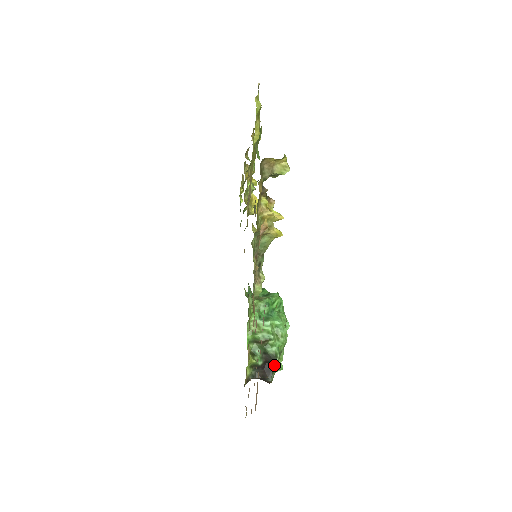
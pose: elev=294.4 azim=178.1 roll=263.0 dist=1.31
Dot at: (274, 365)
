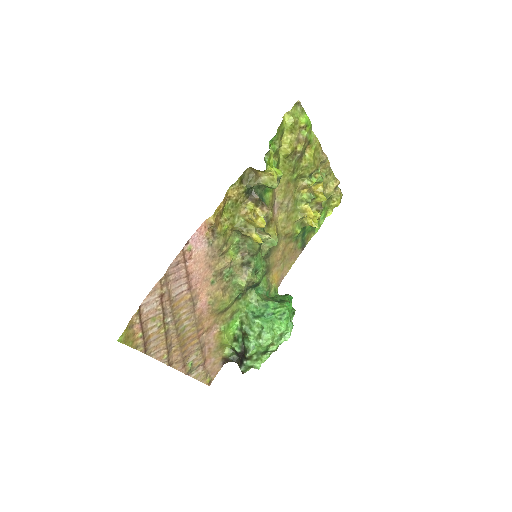
Dot at: (247, 359)
